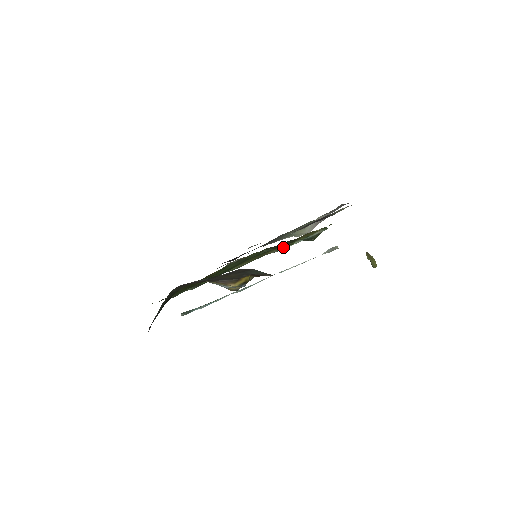
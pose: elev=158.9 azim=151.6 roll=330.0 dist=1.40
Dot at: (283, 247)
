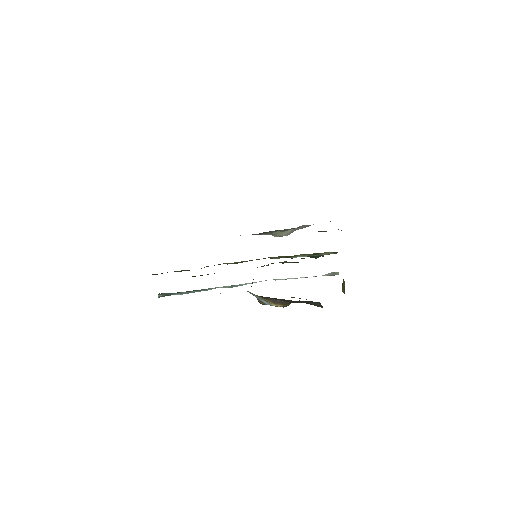
Dot at: (288, 257)
